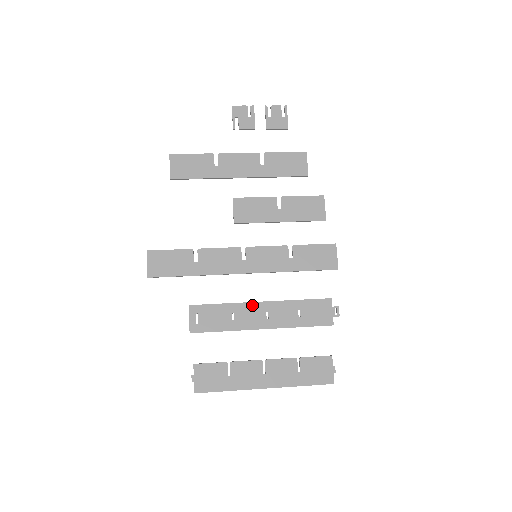
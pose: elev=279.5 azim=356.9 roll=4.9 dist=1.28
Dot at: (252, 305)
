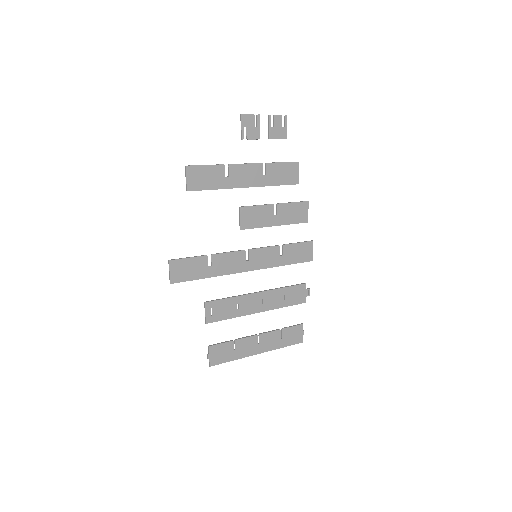
Dot at: (252, 296)
